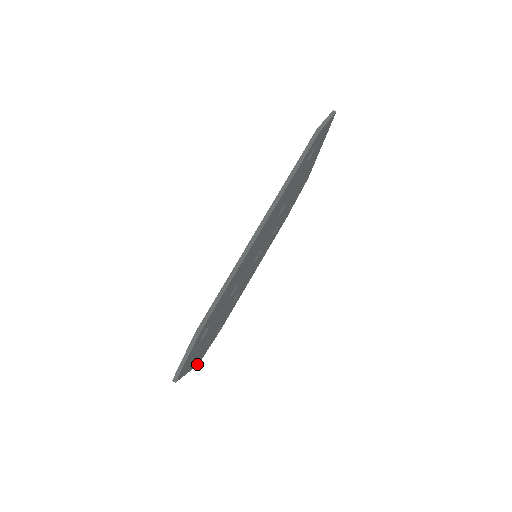
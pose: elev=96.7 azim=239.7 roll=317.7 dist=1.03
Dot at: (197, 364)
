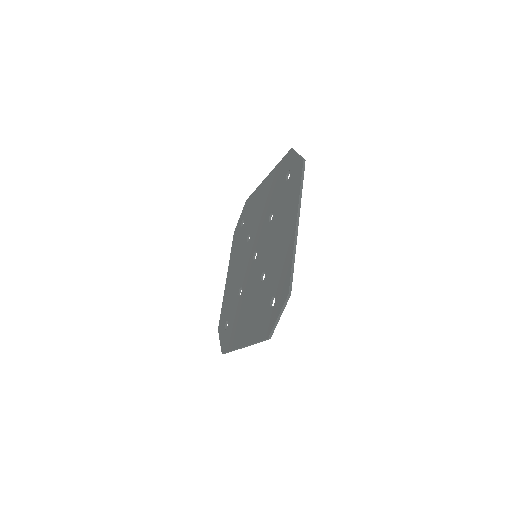
Dot at: occluded
